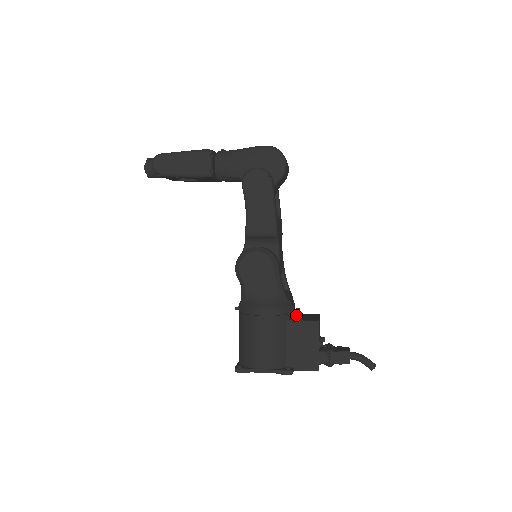
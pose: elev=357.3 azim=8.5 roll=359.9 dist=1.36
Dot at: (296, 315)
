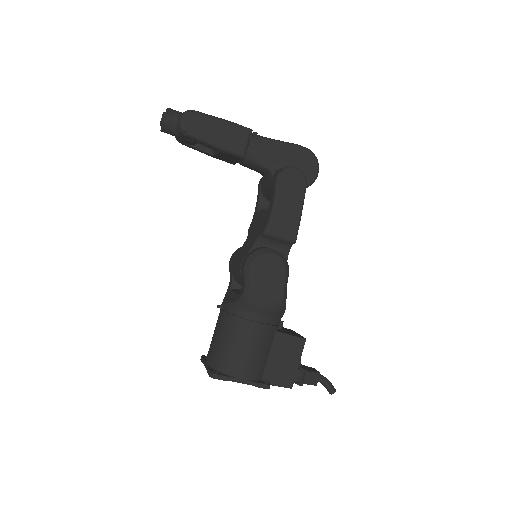
Dot at: (279, 327)
